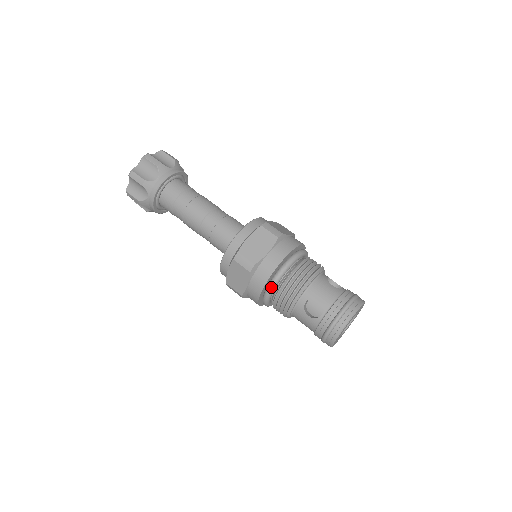
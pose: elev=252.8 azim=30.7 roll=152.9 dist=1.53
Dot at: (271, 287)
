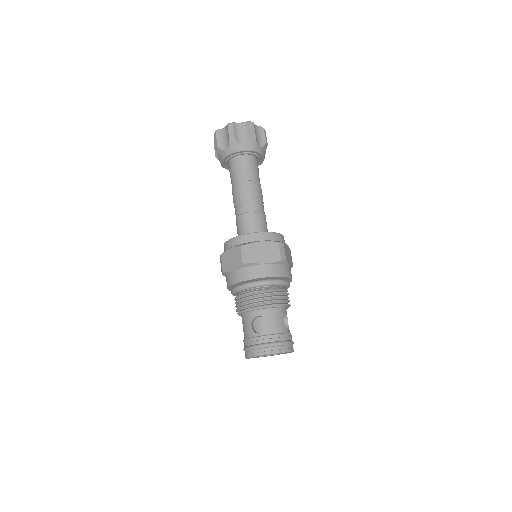
Dot at: (246, 286)
